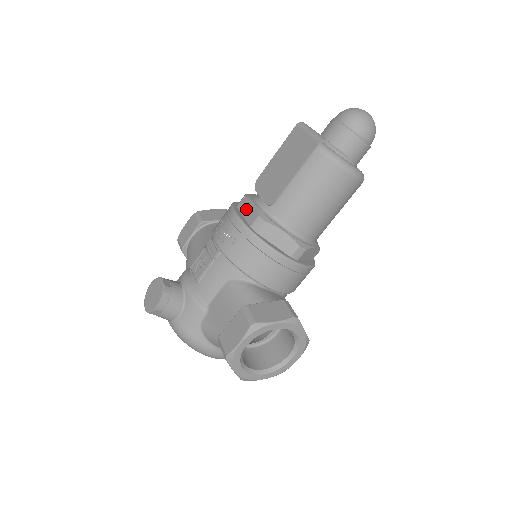
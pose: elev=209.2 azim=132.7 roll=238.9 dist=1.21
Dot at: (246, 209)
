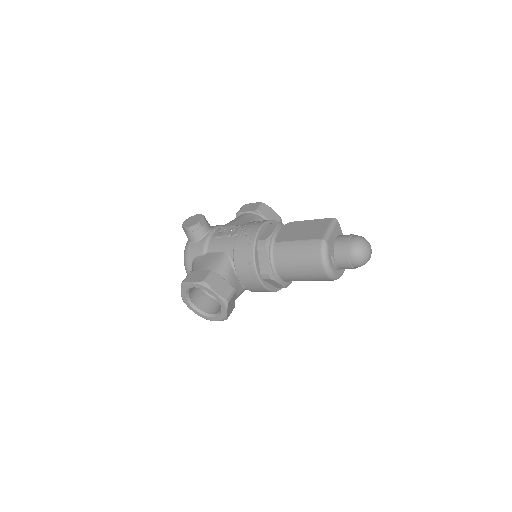
Dot at: (269, 230)
